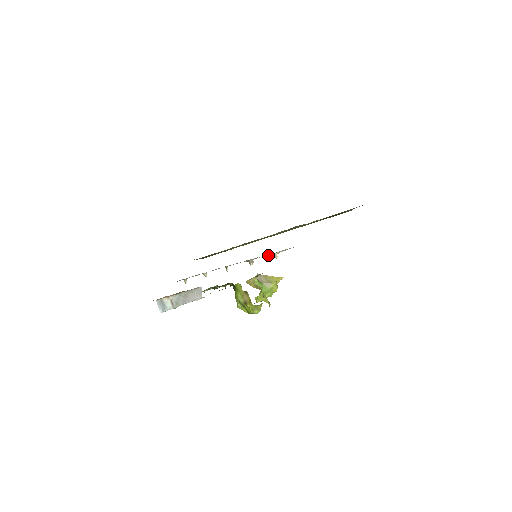
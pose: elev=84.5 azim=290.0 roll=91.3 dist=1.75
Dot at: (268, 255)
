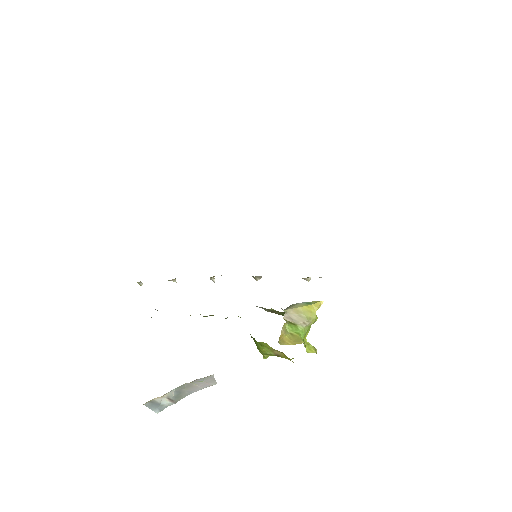
Dot at: occluded
